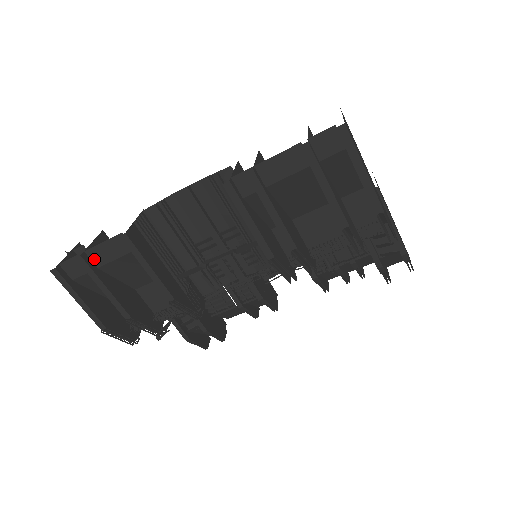
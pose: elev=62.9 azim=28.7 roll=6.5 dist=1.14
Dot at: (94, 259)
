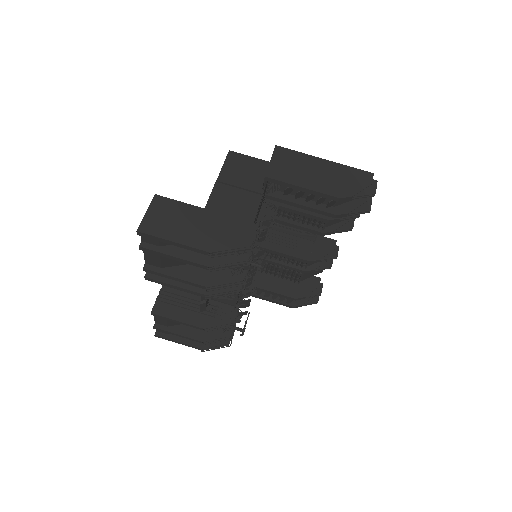
Dot at: (161, 324)
